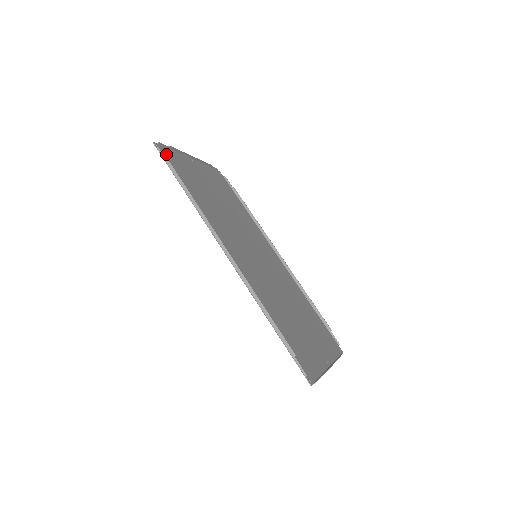
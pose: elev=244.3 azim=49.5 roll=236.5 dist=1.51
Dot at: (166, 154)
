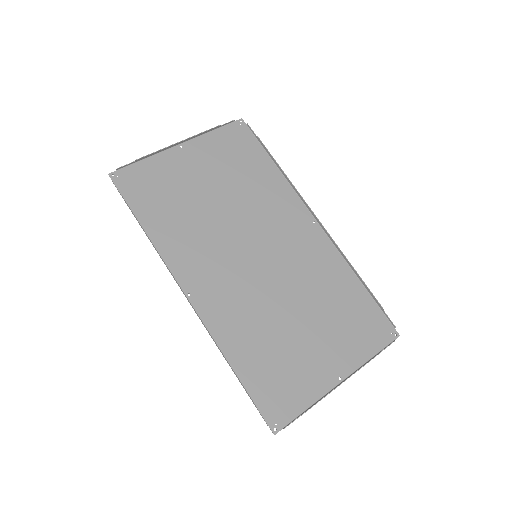
Dot at: (127, 179)
